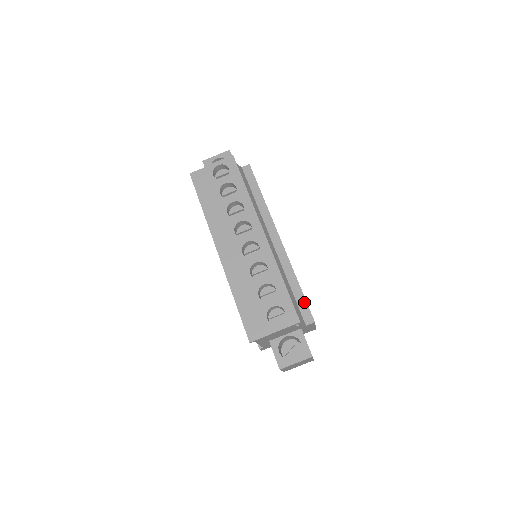
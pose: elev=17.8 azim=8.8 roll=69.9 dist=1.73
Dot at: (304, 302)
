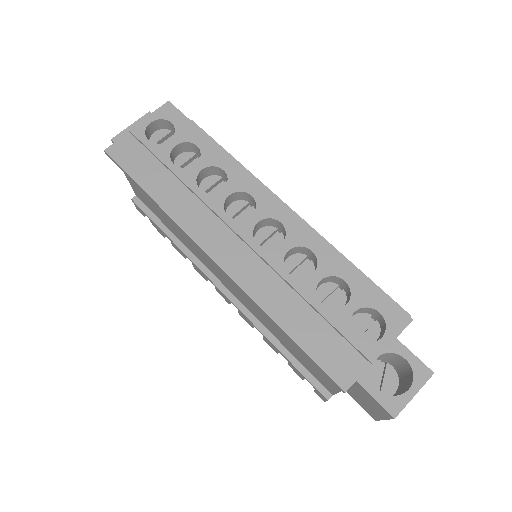
Dot at: occluded
